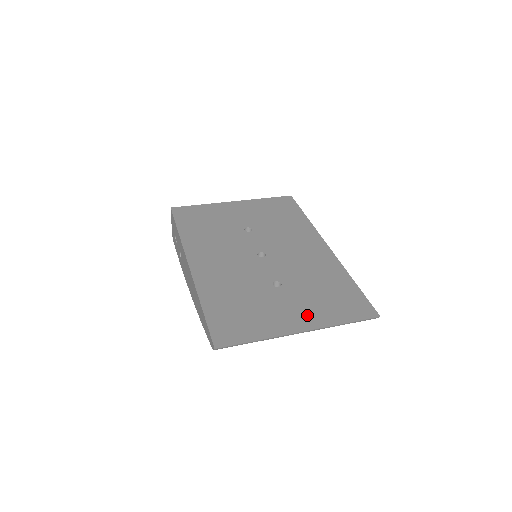
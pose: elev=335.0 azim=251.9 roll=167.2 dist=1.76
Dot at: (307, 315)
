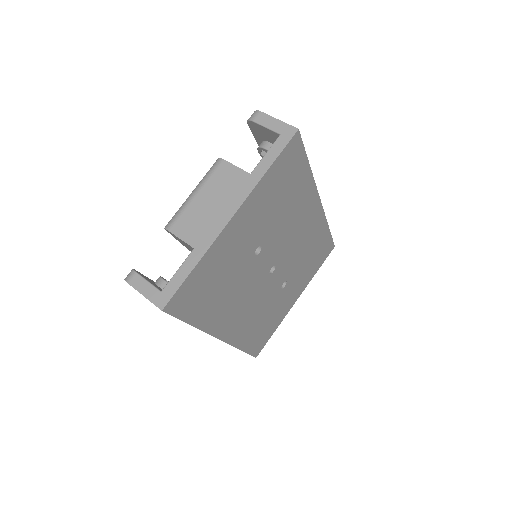
Dot at: (300, 288)
